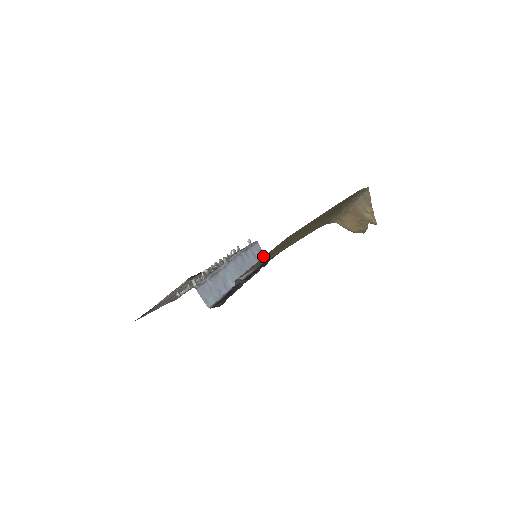
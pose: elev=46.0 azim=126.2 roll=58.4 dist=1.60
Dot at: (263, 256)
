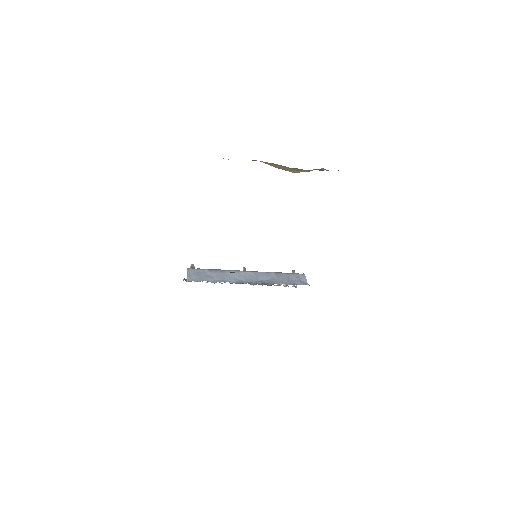
Dot at: (303, 284)
